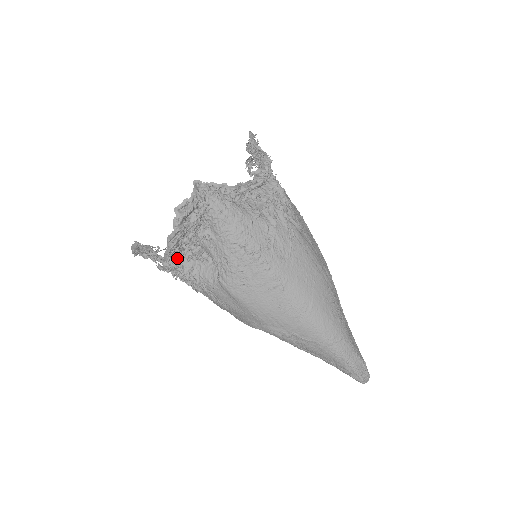
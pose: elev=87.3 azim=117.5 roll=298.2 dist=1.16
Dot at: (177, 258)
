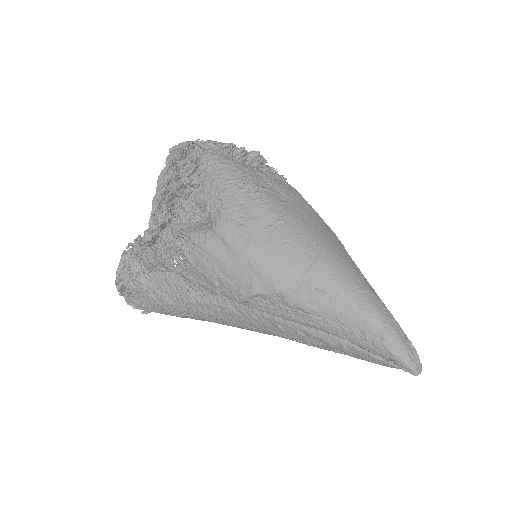
Dot at: (166, 209)
